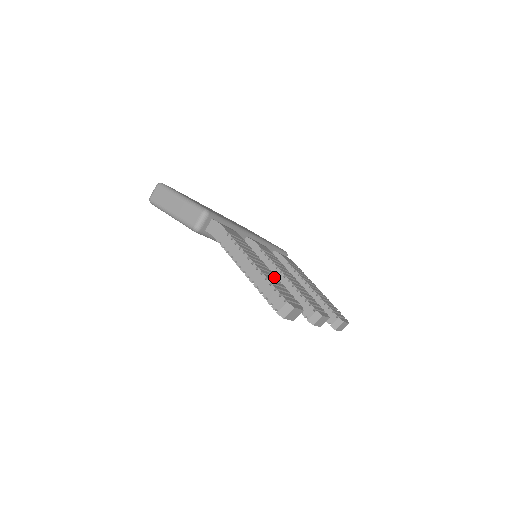
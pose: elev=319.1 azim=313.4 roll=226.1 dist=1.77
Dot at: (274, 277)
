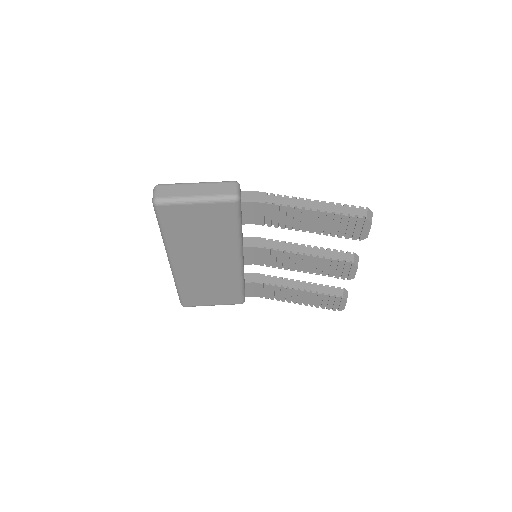
Dot at: occluded
